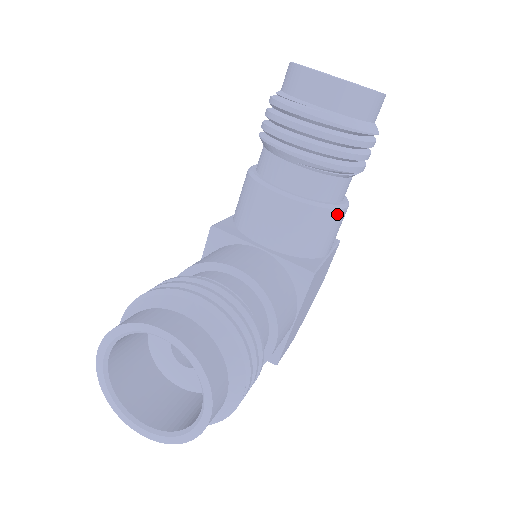
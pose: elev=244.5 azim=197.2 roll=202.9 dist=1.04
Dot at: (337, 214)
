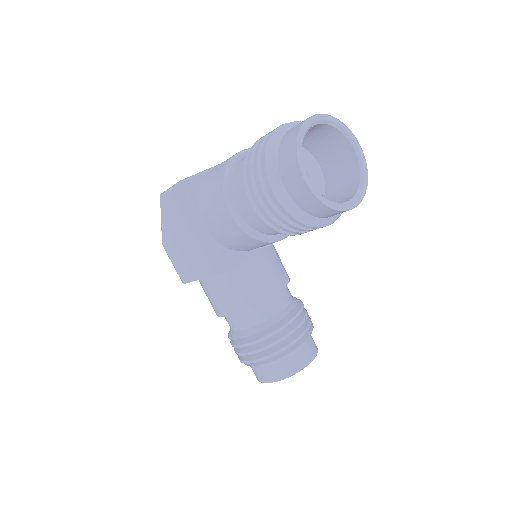
Dot at: occluded
